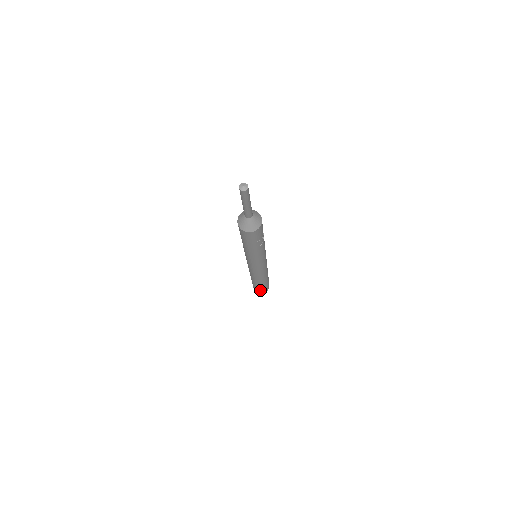
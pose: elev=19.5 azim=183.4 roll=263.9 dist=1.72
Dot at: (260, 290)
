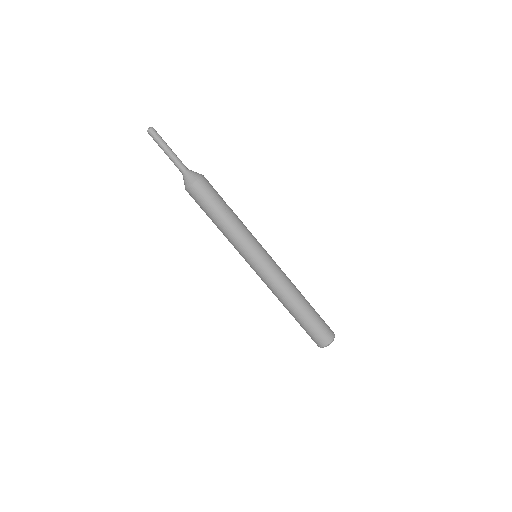
Dot at: (315, 336)
